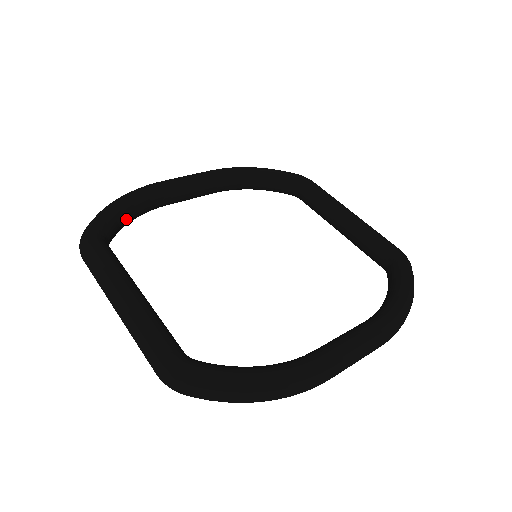
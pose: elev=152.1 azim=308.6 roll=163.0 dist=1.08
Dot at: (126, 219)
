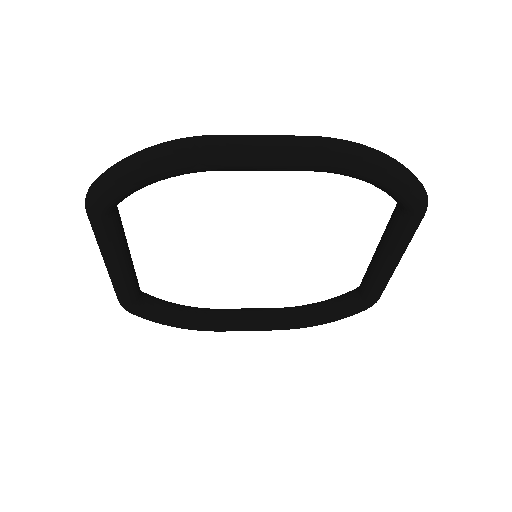
Dot at: (173, 308)
